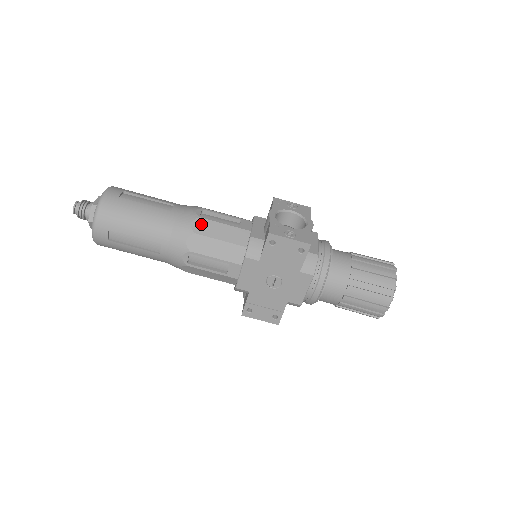
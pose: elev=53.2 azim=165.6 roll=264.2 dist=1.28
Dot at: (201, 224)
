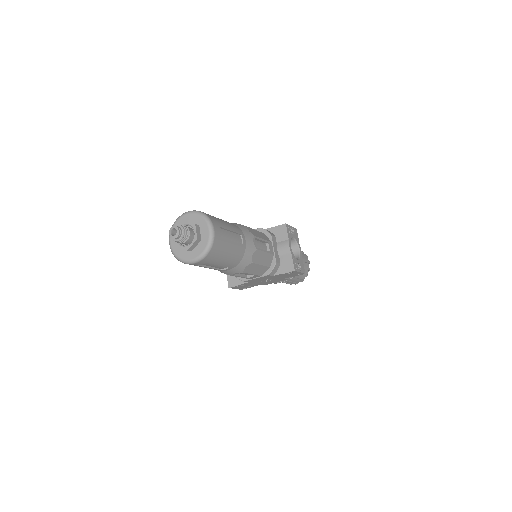
Dot at: (256, 255)
